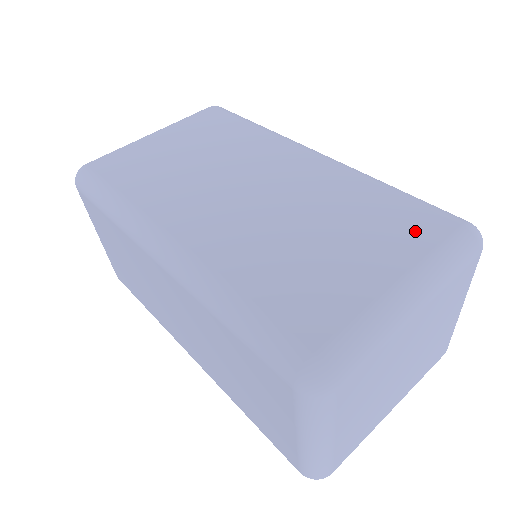
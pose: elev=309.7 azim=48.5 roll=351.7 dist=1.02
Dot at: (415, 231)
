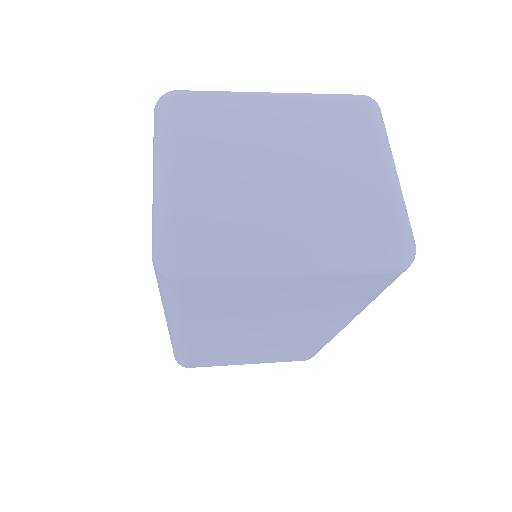
Dot at: occluded
